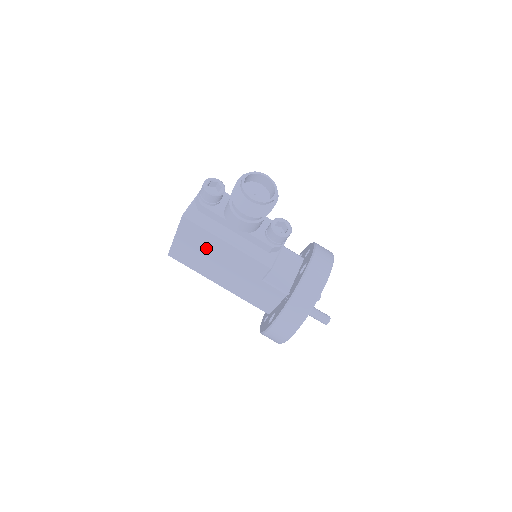
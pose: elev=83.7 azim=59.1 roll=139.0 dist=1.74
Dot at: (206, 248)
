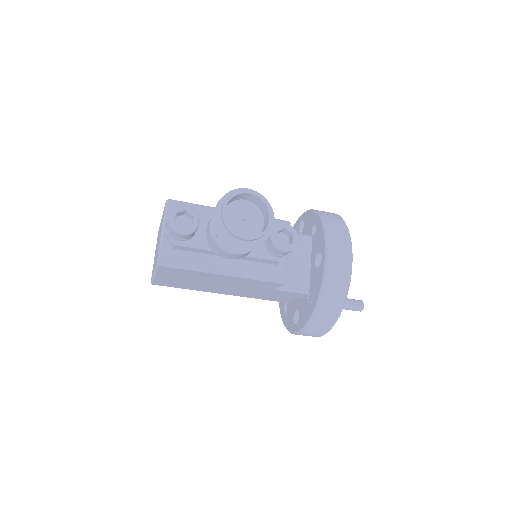
Dot at: (198, 279)
